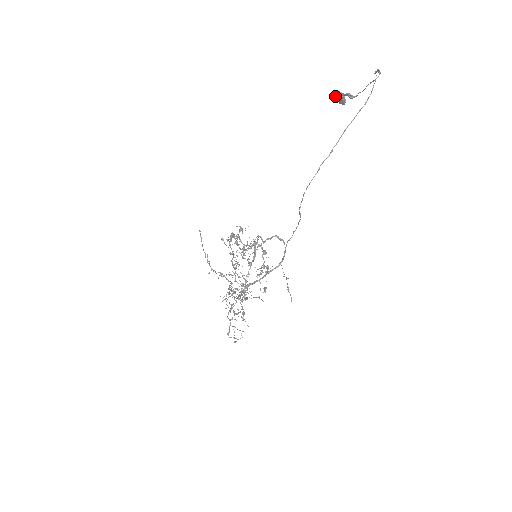
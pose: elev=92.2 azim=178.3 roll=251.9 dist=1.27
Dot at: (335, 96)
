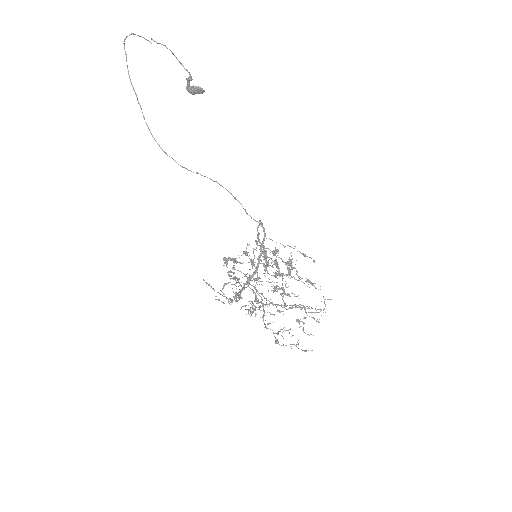
Dot at: (190, 93)
